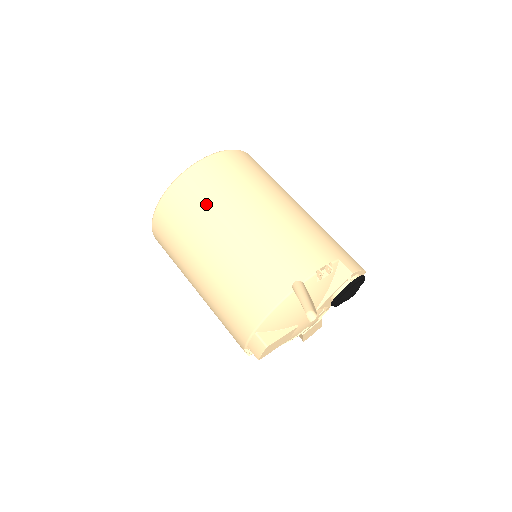
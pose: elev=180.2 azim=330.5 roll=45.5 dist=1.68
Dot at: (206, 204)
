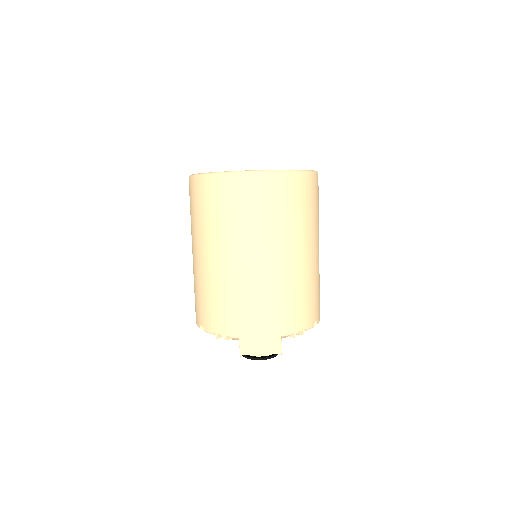
Dot at: (192, 218)
